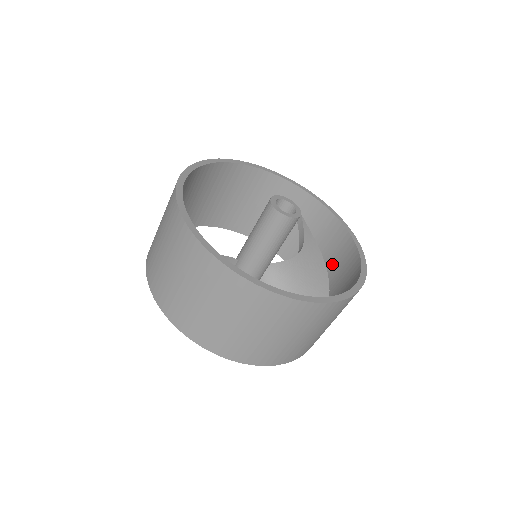
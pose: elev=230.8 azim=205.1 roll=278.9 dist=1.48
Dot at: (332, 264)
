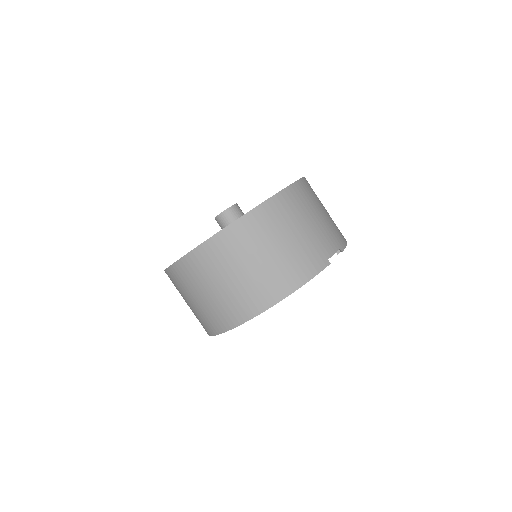
Dot at: occluded
